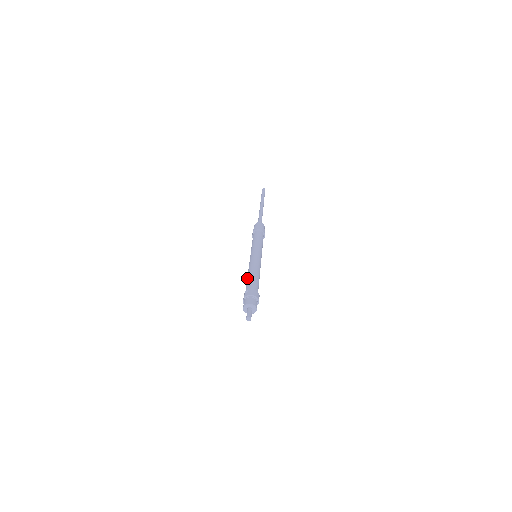
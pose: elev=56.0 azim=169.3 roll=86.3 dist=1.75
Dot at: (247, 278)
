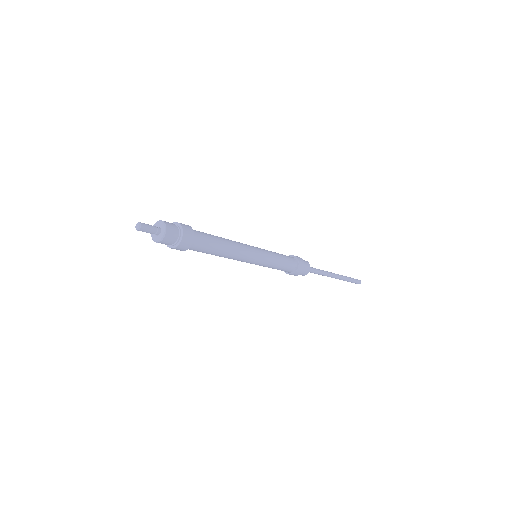
Dot at: occluded
